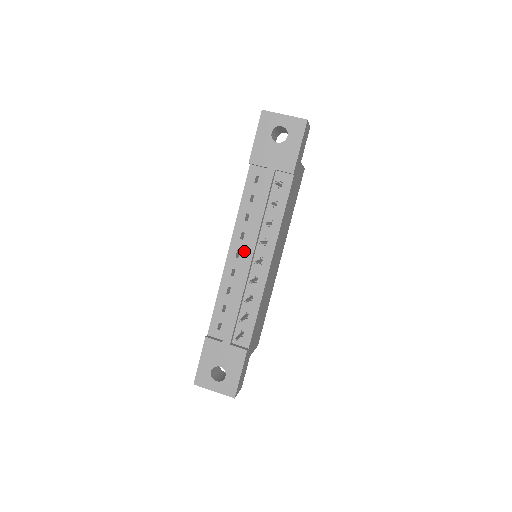
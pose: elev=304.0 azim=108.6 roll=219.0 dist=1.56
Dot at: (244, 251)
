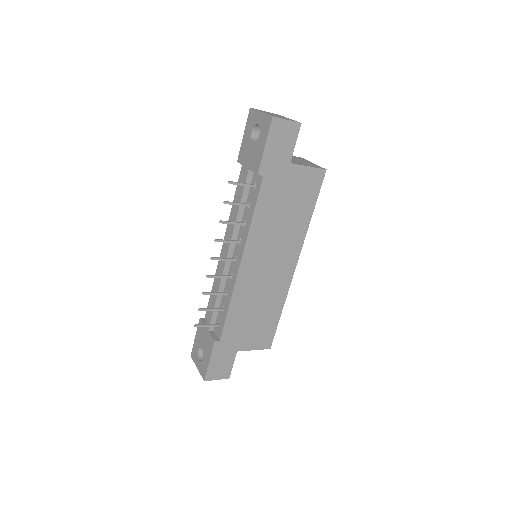
Dot at: occluded
